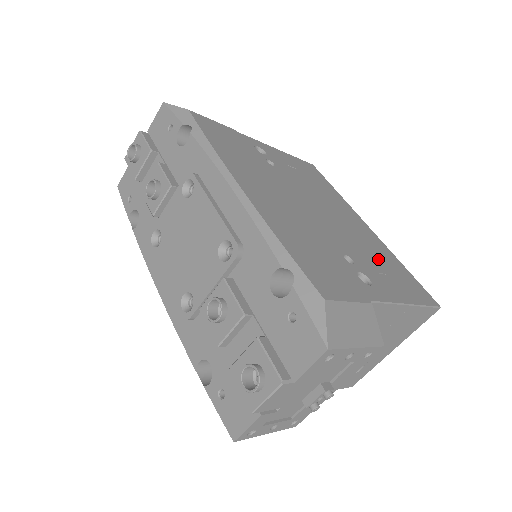
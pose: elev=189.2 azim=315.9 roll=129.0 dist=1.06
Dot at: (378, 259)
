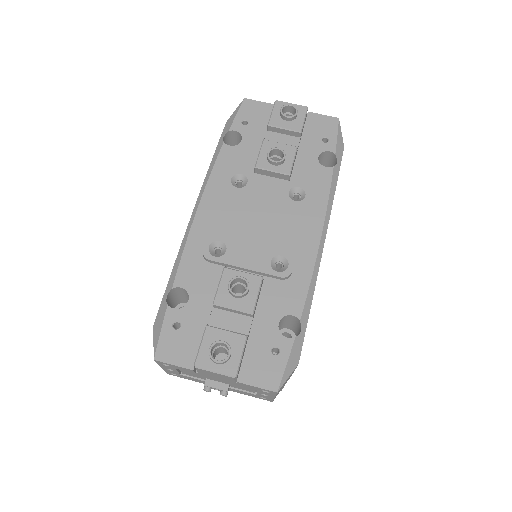
Dot at: occluded
